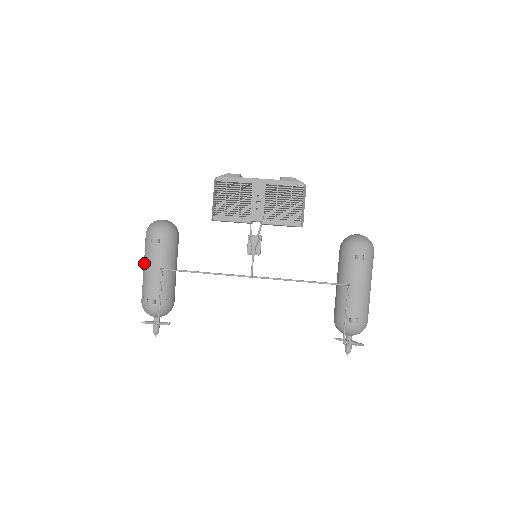
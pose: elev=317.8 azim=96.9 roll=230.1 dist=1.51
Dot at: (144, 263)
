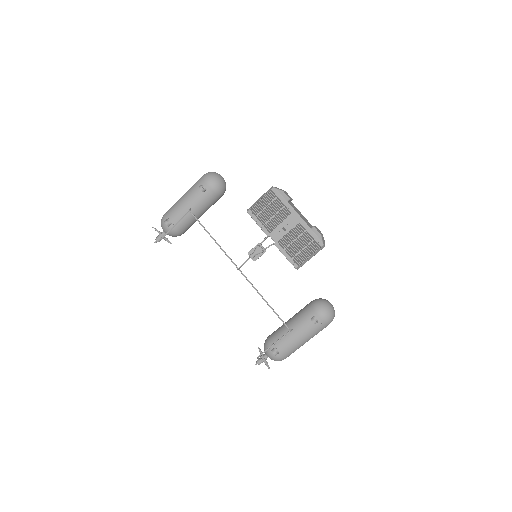
Dot at: (185, 193)
